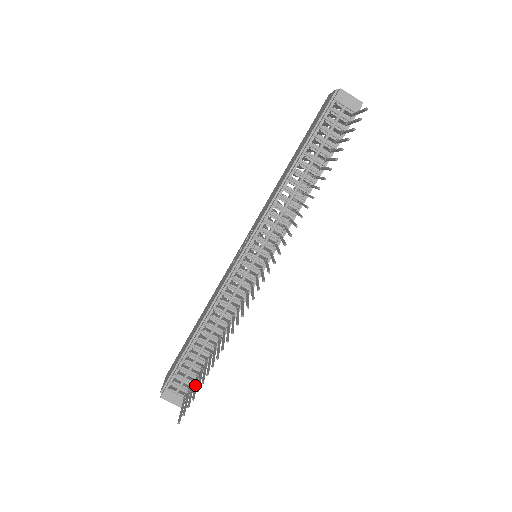
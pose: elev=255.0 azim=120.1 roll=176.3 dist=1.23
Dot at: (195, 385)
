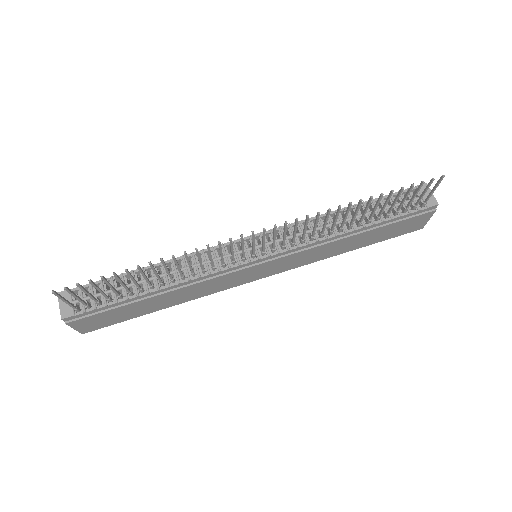
Dot at: occluded
